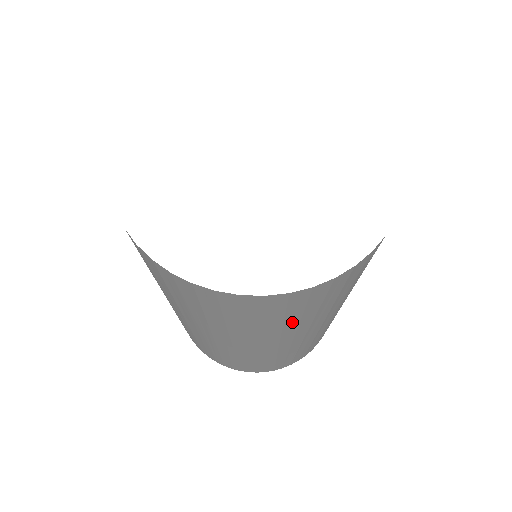
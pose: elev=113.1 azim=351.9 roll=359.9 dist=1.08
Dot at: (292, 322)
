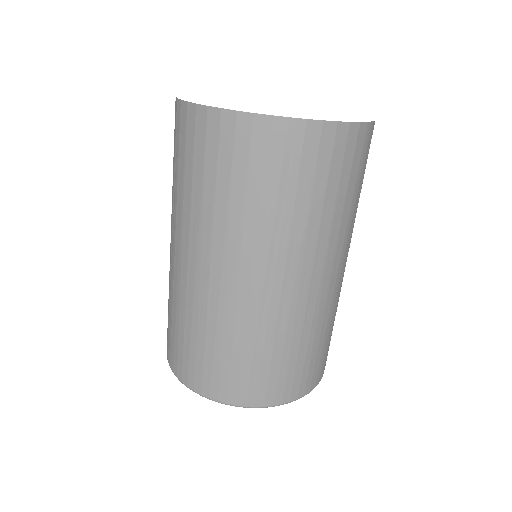
Dot at: (253, 204)
